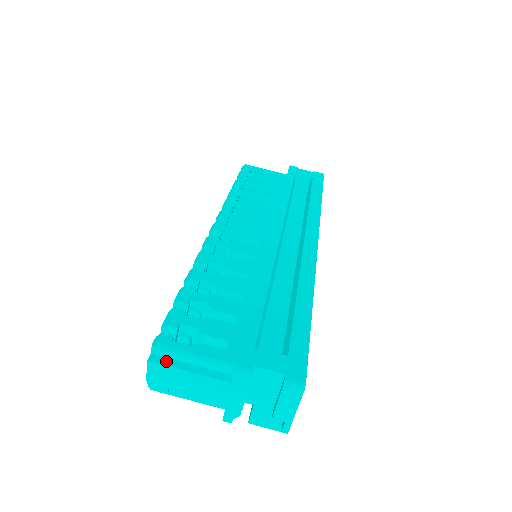
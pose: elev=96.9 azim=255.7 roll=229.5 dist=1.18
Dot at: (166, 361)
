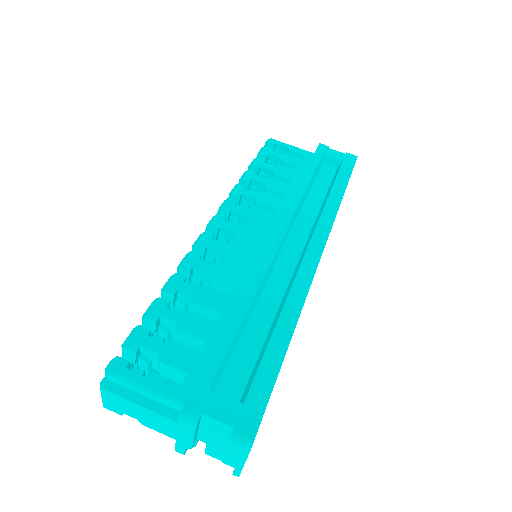
Dot at: (117, 389)
